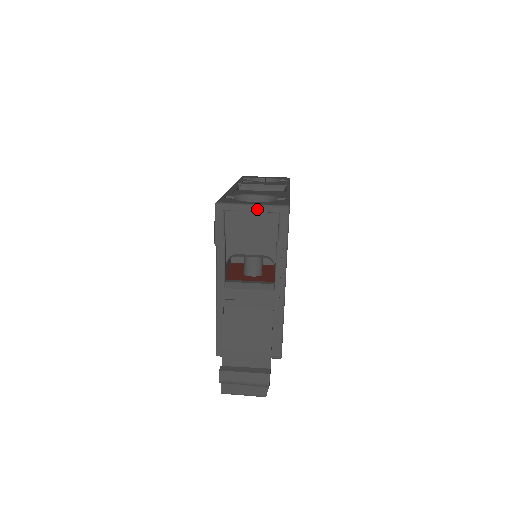
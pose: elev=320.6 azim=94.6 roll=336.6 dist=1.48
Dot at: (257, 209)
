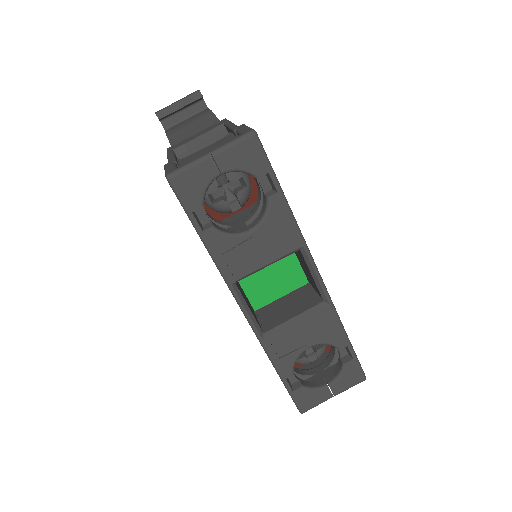
Dot at: (338, 393)
